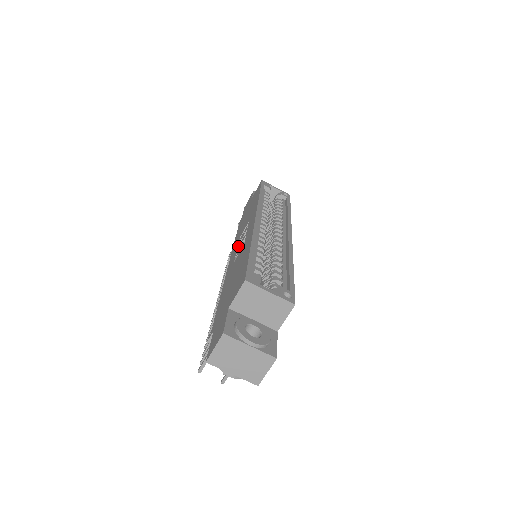
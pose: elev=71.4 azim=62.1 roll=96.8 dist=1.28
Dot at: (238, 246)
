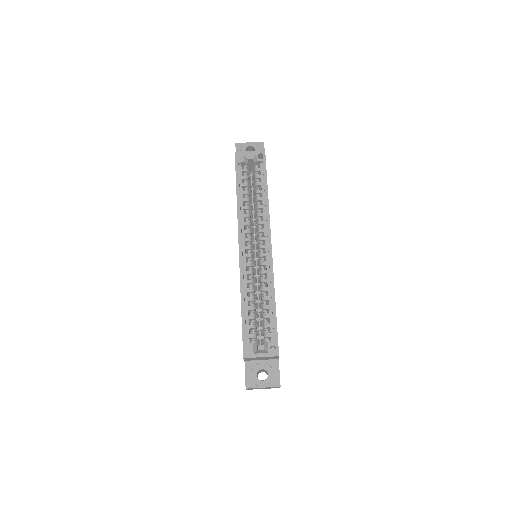
Dot at: occluded
